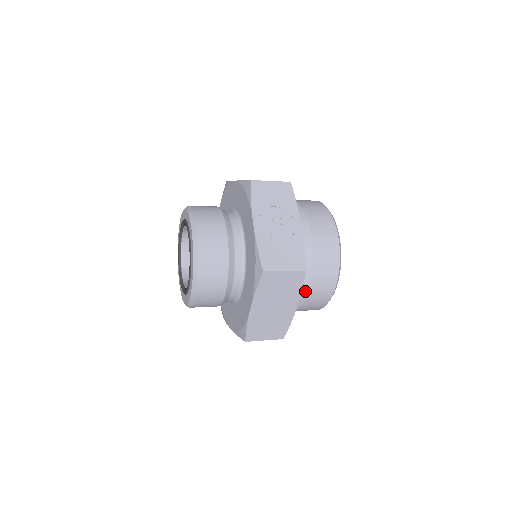
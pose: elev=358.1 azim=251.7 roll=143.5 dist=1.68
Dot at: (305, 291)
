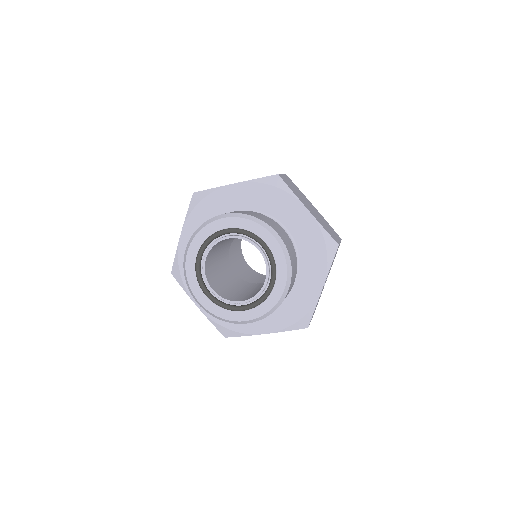
Dot at: occluded
